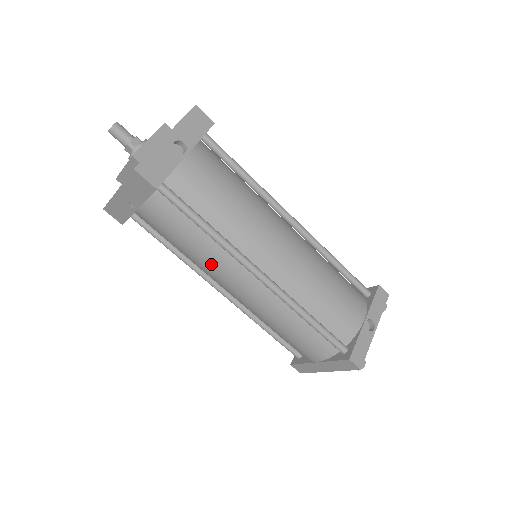
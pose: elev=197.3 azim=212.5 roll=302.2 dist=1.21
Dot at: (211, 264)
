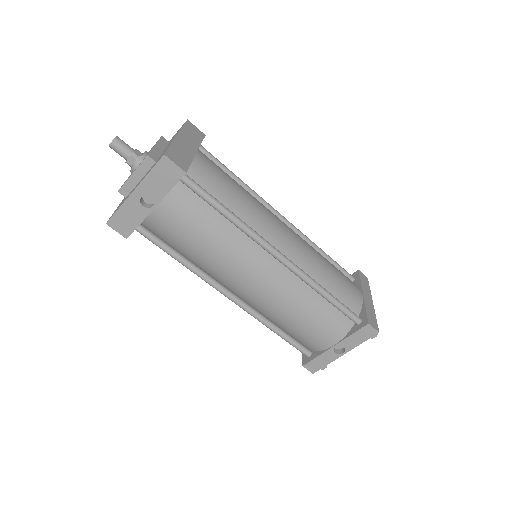
Dot at: occluded
